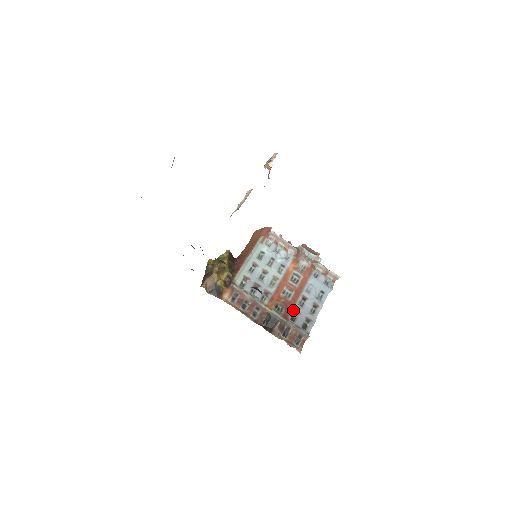
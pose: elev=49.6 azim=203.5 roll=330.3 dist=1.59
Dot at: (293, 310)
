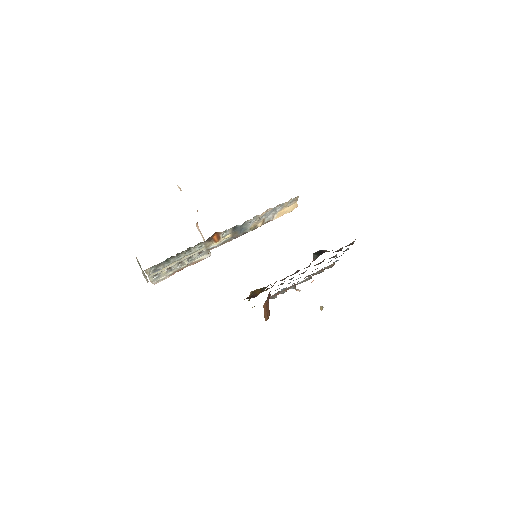
Dot at: occluded
